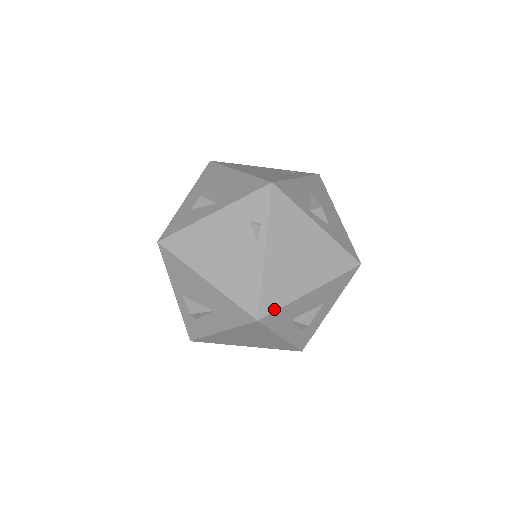
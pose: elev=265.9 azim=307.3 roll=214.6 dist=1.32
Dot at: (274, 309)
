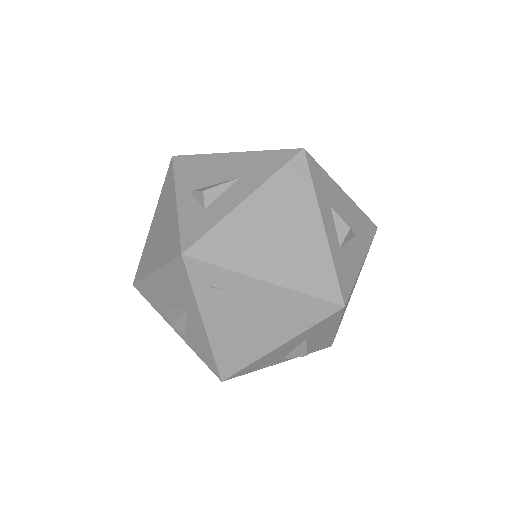
Dot at: (315, 162)
